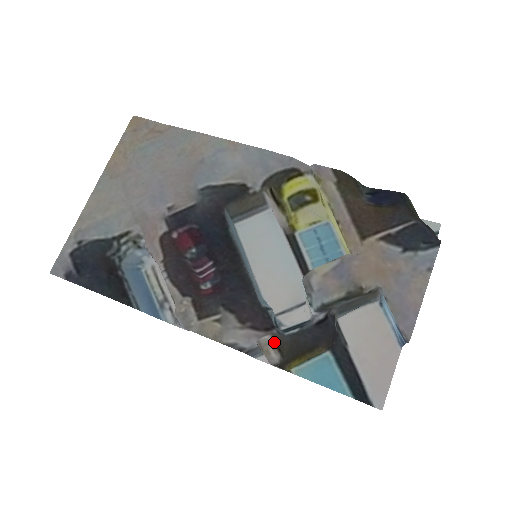
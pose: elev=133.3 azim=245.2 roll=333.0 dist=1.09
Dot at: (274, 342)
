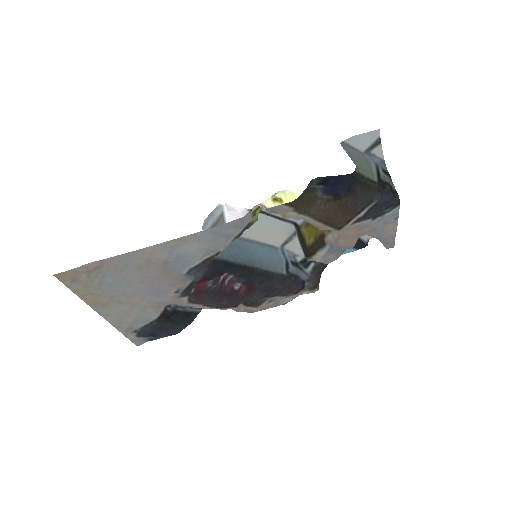
Dot at: (311, 290)
